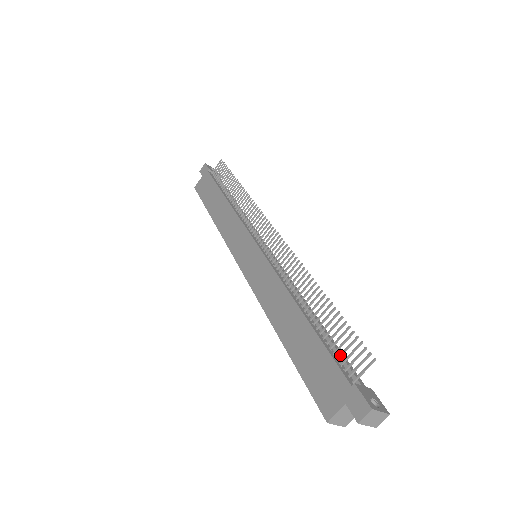
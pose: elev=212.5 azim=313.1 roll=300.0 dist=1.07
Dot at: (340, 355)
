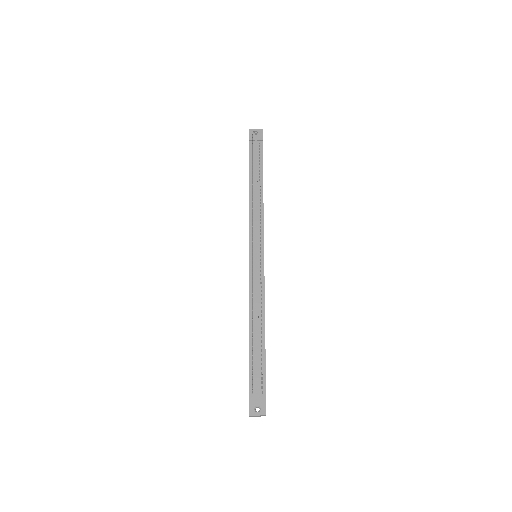
Dot at: (252, 373)
